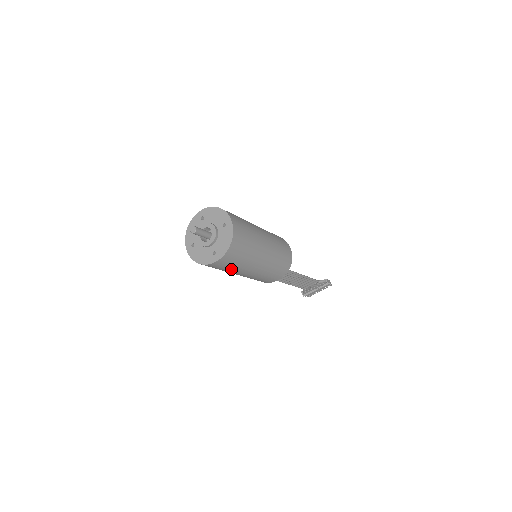
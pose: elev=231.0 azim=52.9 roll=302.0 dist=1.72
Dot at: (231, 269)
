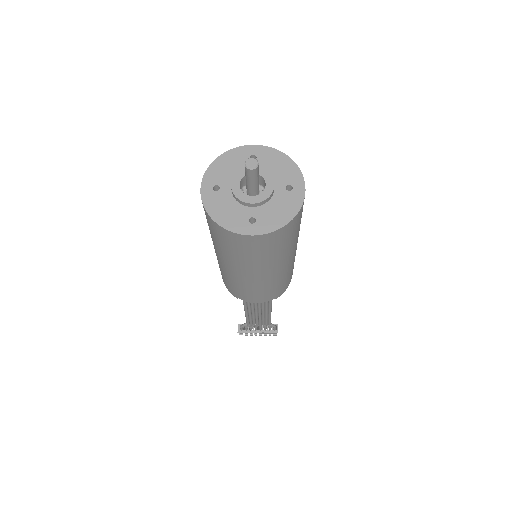
Dot at: (243, 258)
